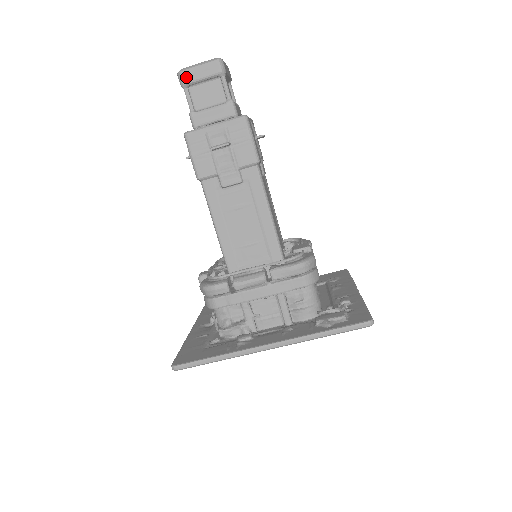
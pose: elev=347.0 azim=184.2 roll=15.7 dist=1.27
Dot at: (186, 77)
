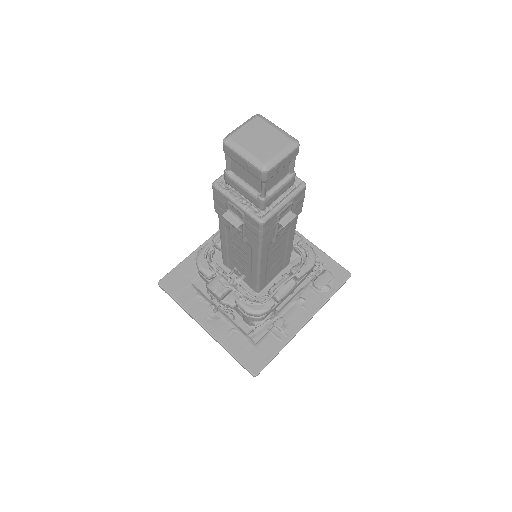
Dot at: (271, 174)
